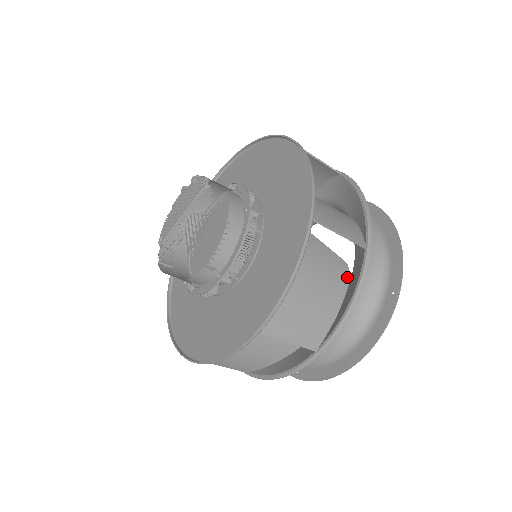
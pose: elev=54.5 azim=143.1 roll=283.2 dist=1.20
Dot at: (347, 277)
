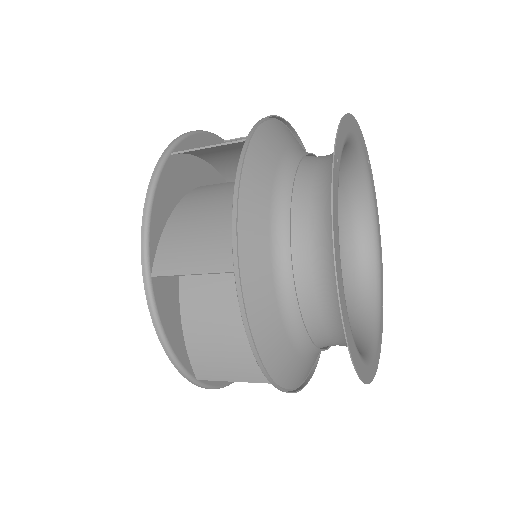
Dot at: (275, 187)
